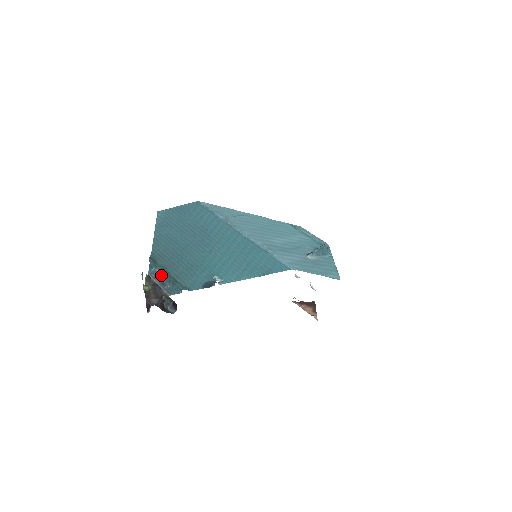
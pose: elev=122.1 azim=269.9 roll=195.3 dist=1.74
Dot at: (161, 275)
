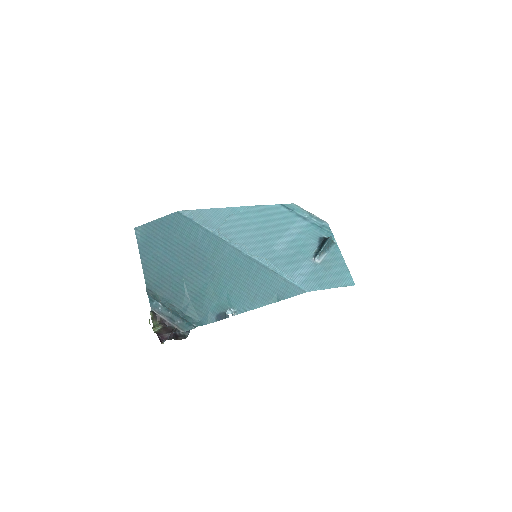
Dot at: (166, 309)
